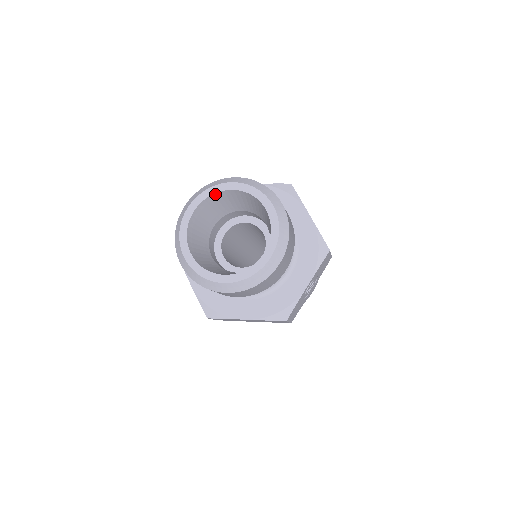
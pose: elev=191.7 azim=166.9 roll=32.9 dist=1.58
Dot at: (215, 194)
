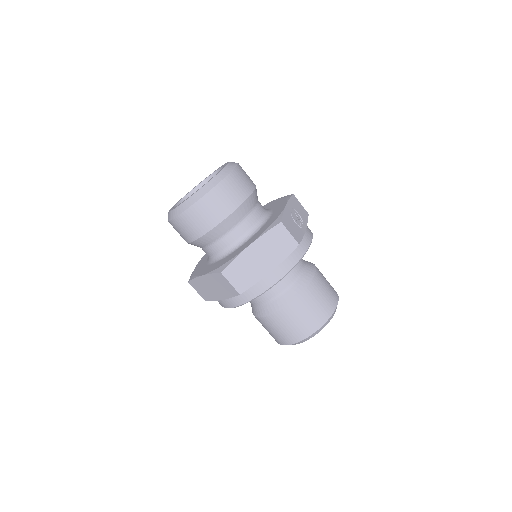
Dot at: (189, 195)
